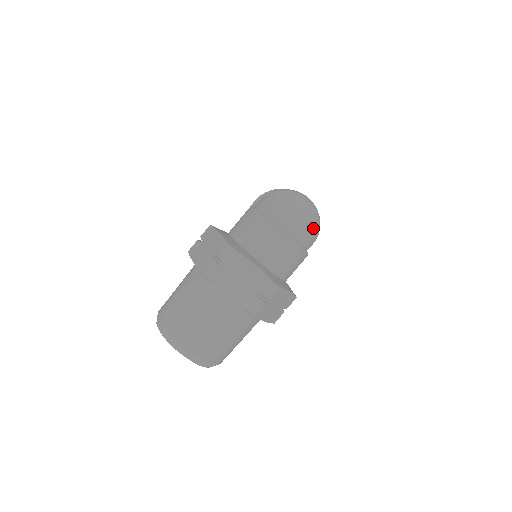
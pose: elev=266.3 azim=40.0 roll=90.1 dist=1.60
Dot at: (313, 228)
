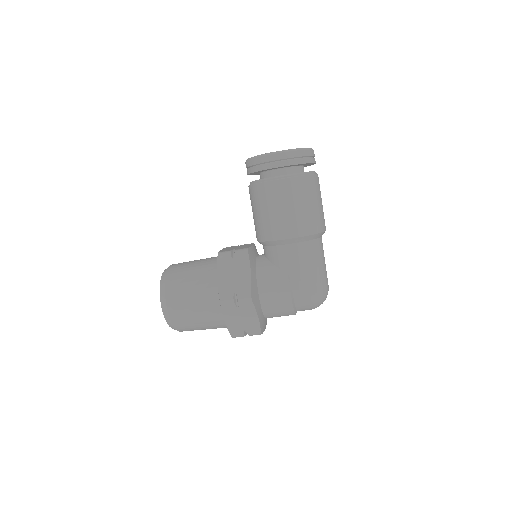
Dot at: occluded
